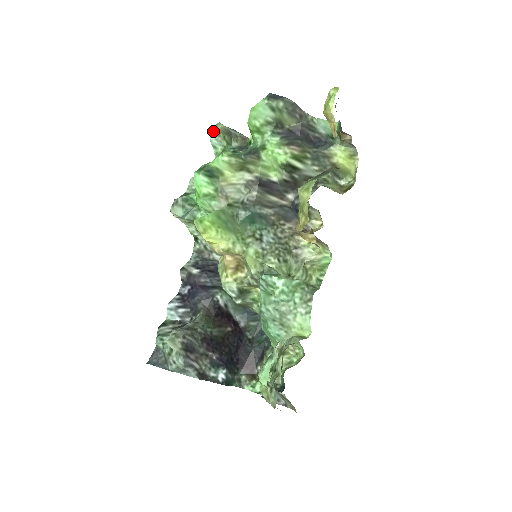
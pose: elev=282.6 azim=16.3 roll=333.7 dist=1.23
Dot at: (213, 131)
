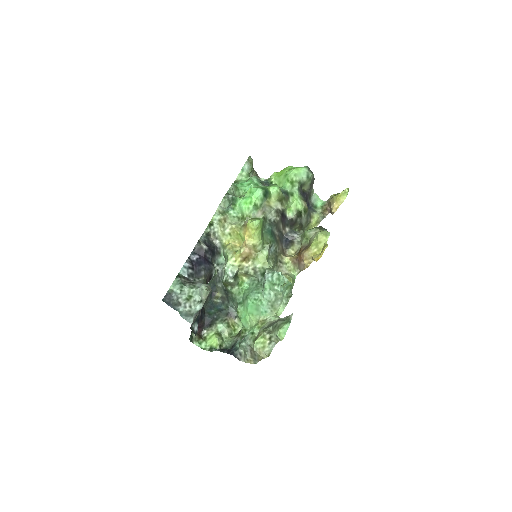
Dot at: (248, 160)
